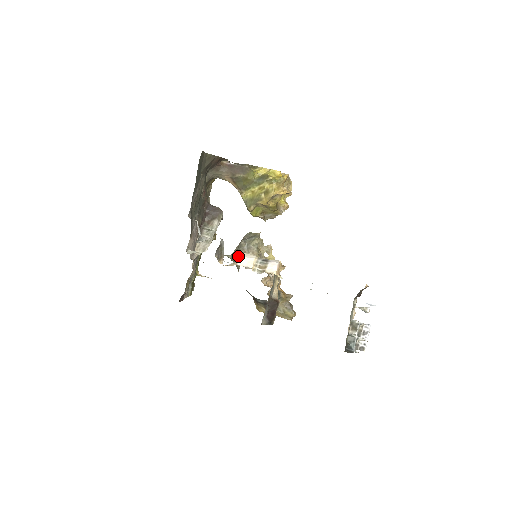
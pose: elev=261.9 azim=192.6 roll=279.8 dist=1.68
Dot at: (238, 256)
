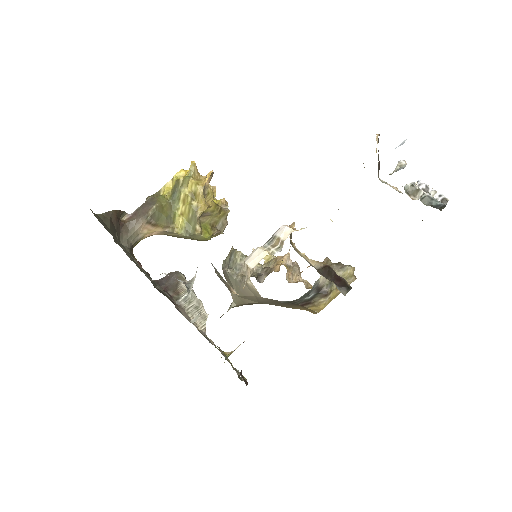
Dot at: (240, 288)
